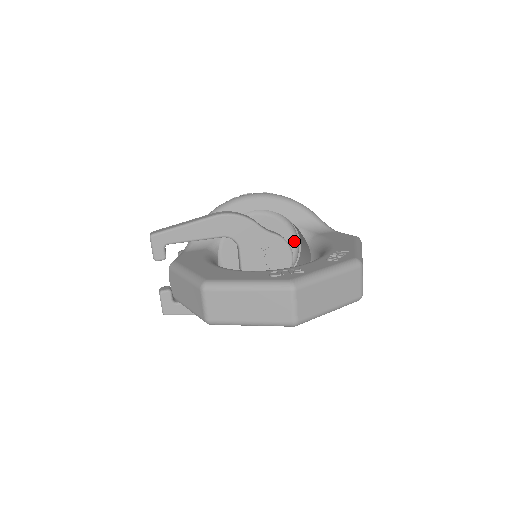
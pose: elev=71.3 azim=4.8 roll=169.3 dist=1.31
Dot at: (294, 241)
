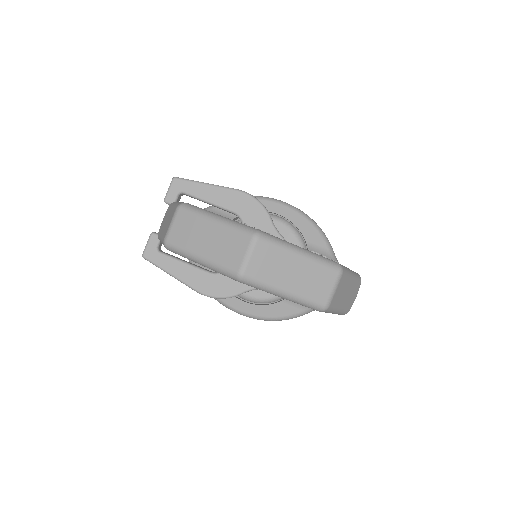
Dot at: occluded
